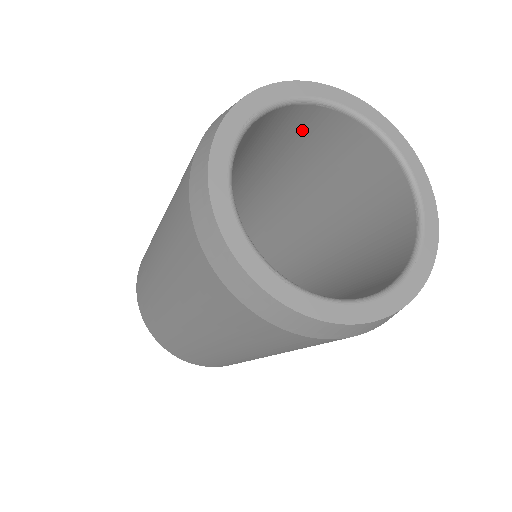
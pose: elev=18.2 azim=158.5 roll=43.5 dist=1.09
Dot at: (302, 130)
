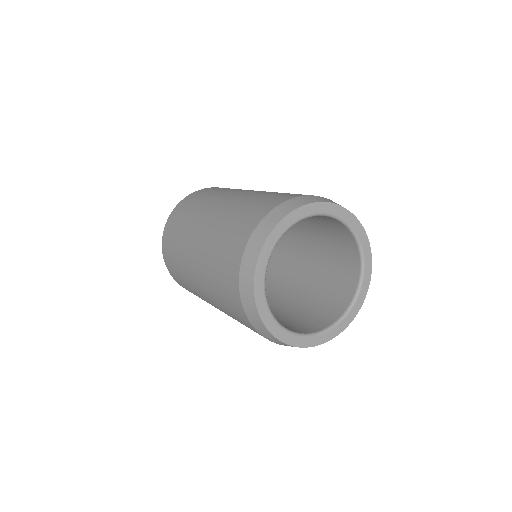
Dot at: occluded
